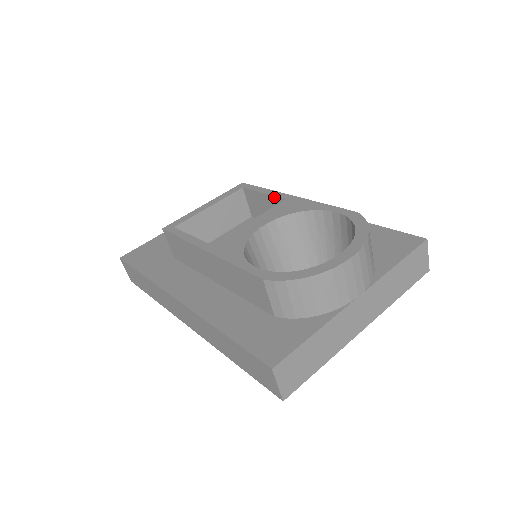
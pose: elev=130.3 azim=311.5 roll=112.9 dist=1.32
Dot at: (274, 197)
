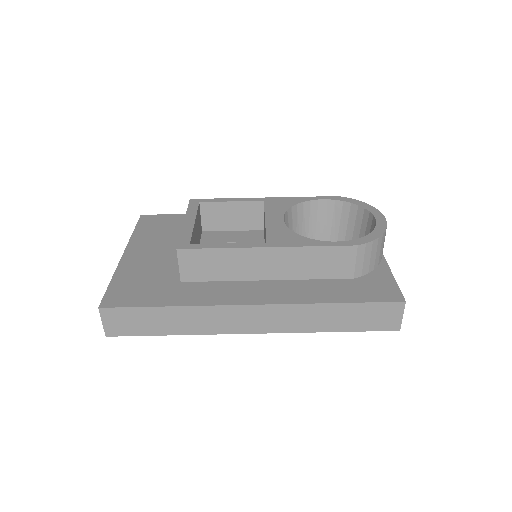
Dot at: (247, 202)
